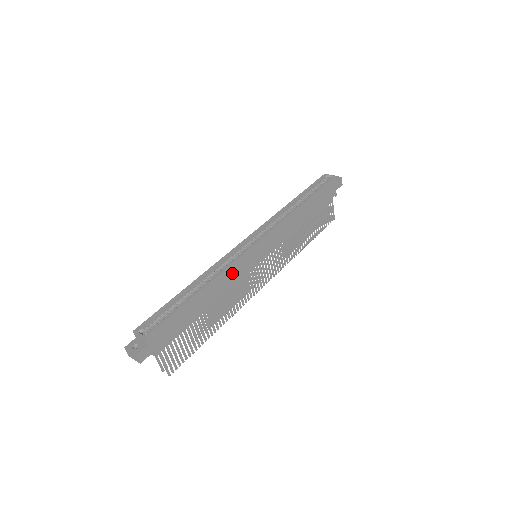
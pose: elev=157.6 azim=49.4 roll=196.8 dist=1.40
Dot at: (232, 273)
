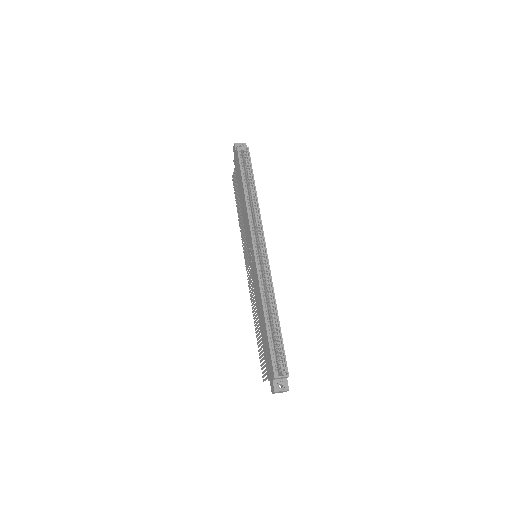
Dot at: occluded
